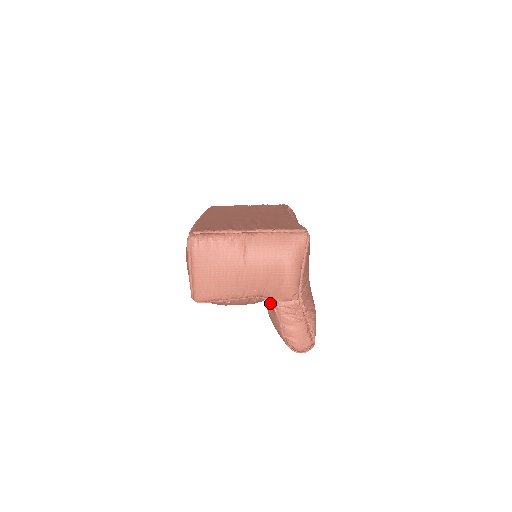
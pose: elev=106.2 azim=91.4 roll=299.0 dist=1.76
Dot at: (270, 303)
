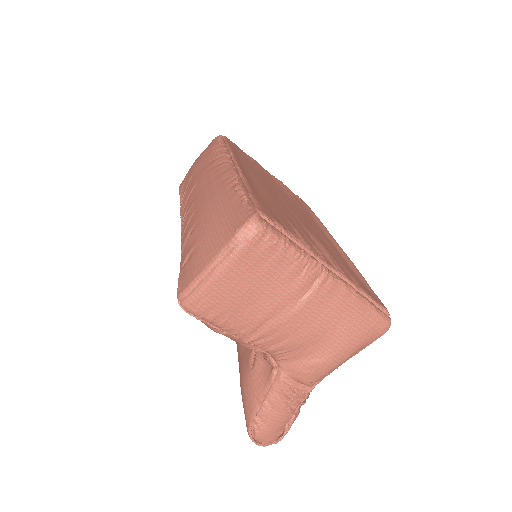
Dot at: (266, 360)
